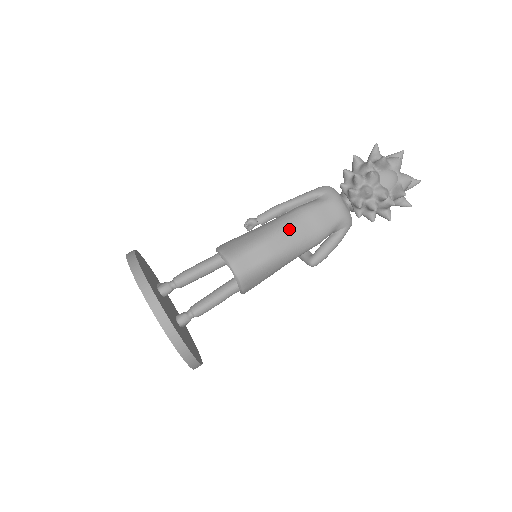
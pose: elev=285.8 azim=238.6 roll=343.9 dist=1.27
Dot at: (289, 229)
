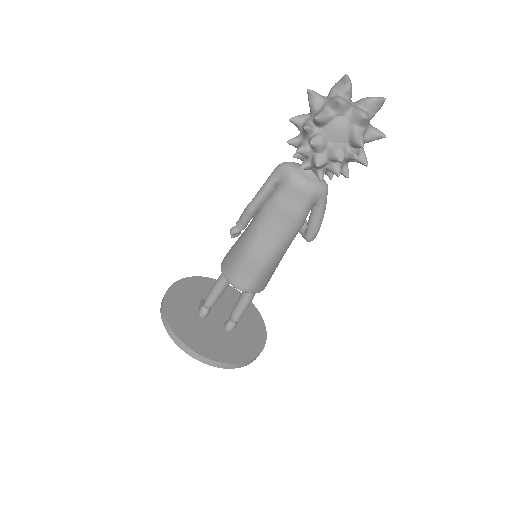
Dot at: (264, 234)
